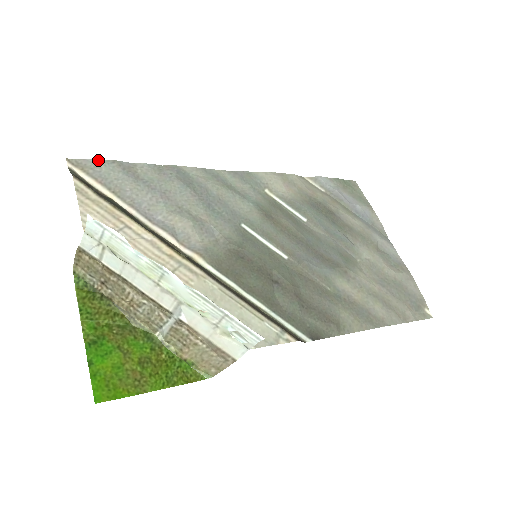
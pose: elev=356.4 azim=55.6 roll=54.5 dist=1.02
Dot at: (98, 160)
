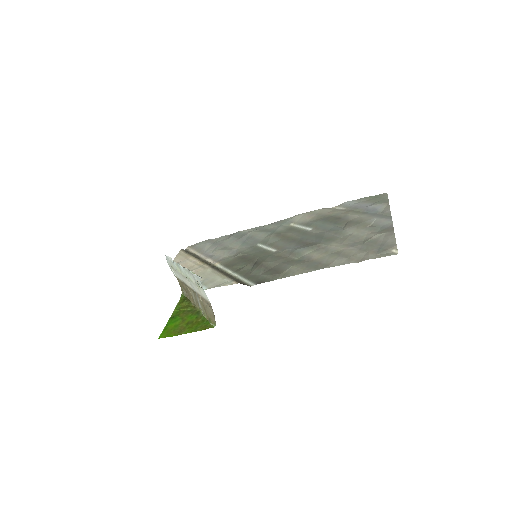
Dot at: (200, 242)
